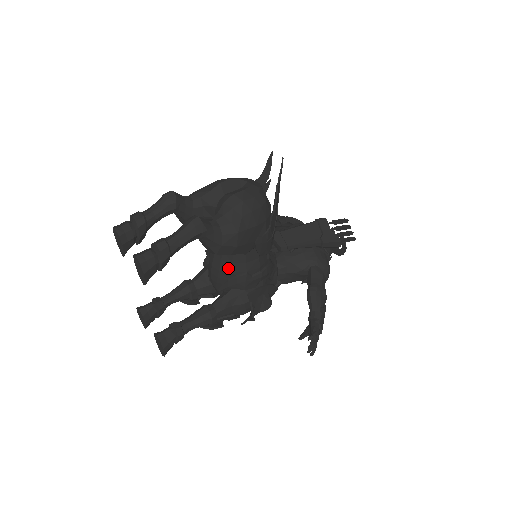
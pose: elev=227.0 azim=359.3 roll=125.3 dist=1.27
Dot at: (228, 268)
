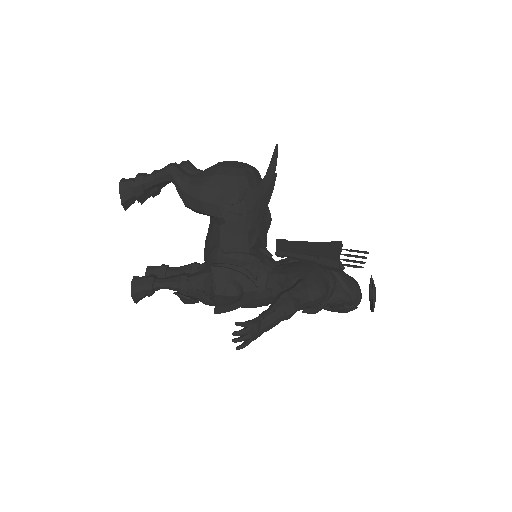
Dot at: (209, 240)
